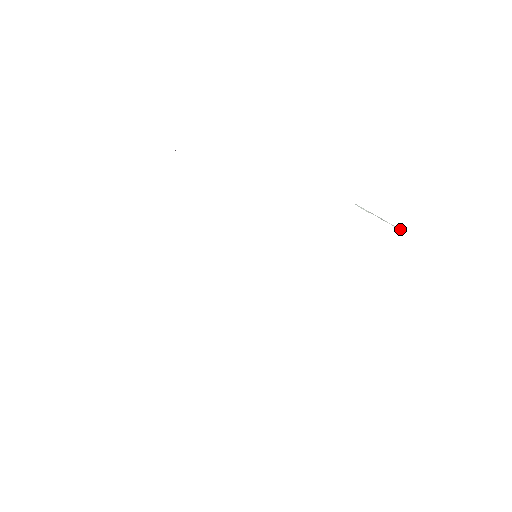
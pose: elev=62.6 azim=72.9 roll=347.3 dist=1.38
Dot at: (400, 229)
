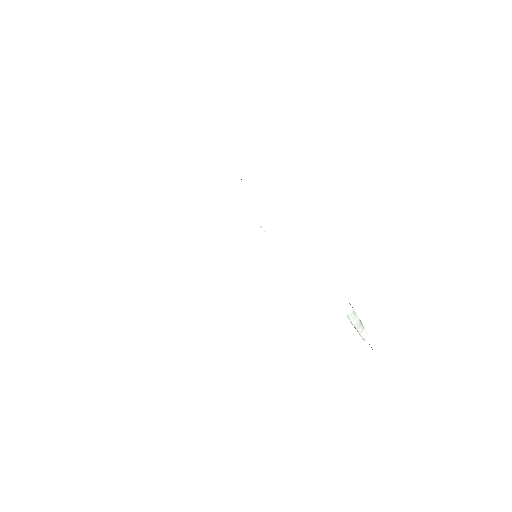
Dot at: (365, 338)
